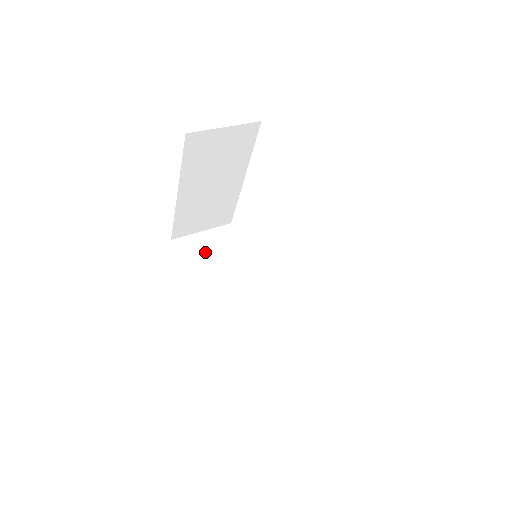
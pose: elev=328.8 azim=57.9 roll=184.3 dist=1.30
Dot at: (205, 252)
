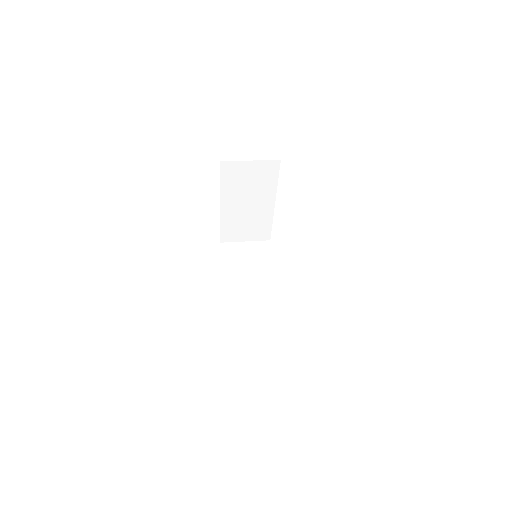
Dot at: (240, 256)
